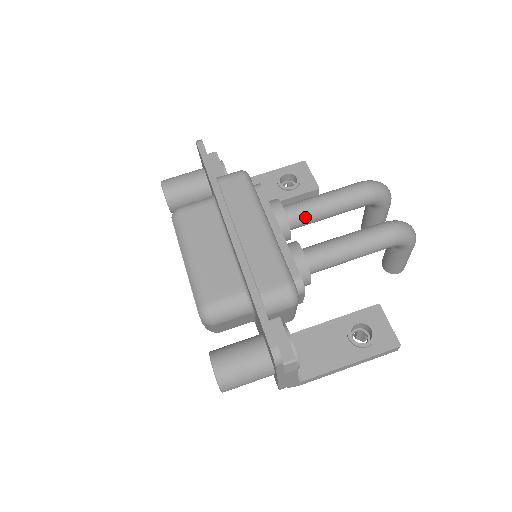
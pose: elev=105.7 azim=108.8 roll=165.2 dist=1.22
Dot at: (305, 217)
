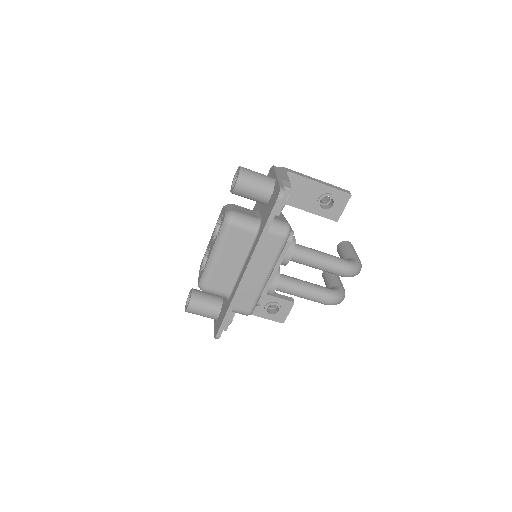
Dot at: (299, 263)
